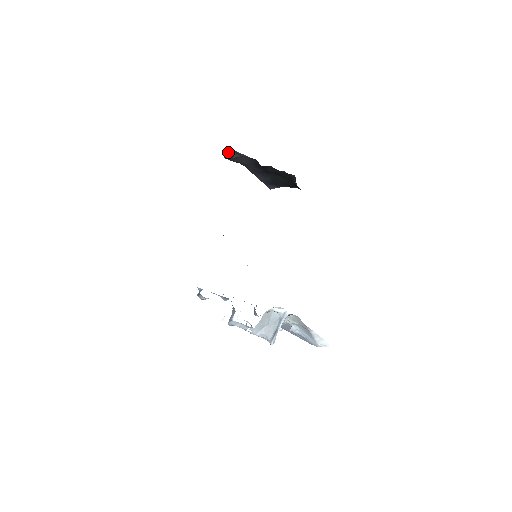
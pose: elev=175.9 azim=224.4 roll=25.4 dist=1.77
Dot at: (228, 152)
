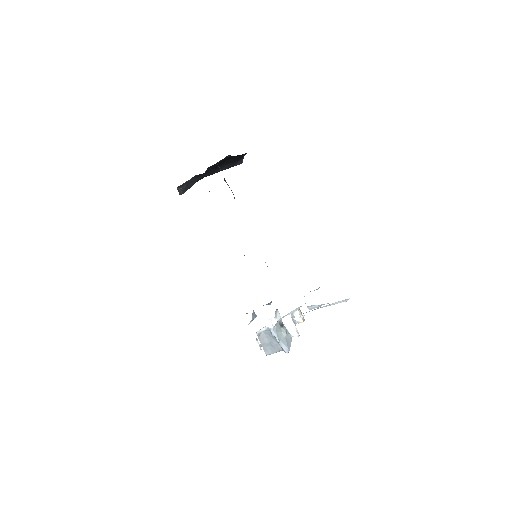
Dot at: occluded
